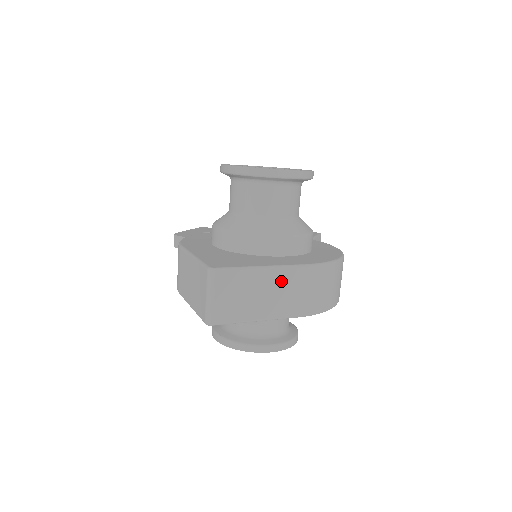
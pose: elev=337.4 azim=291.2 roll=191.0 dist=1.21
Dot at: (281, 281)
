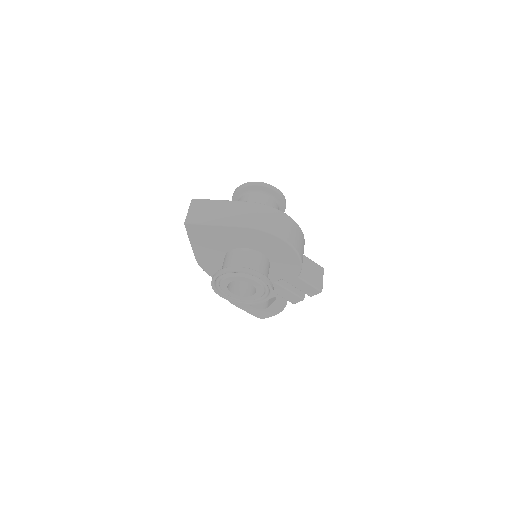
Dot at: (232, 207)
